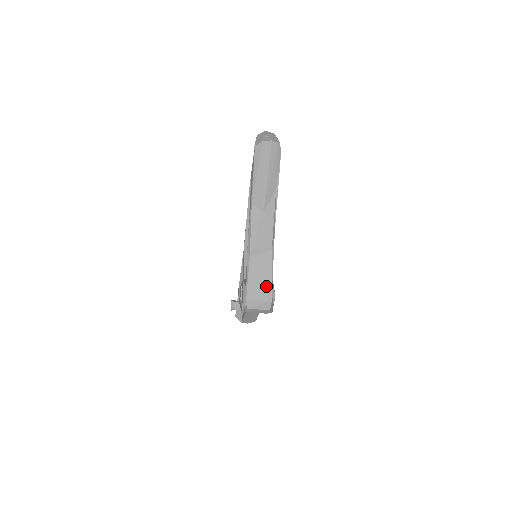
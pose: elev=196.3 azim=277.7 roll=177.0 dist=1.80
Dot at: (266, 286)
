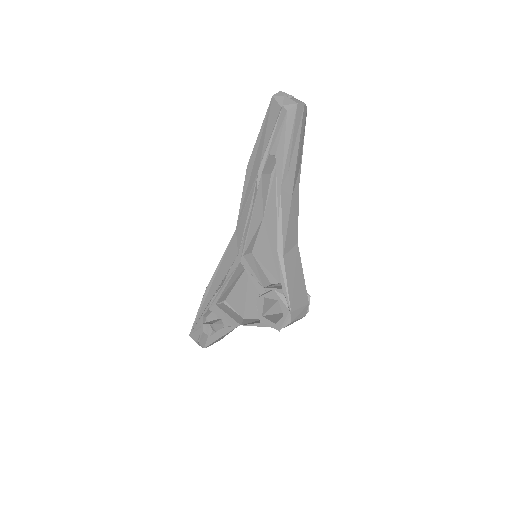
Dot at: (302, 288)
